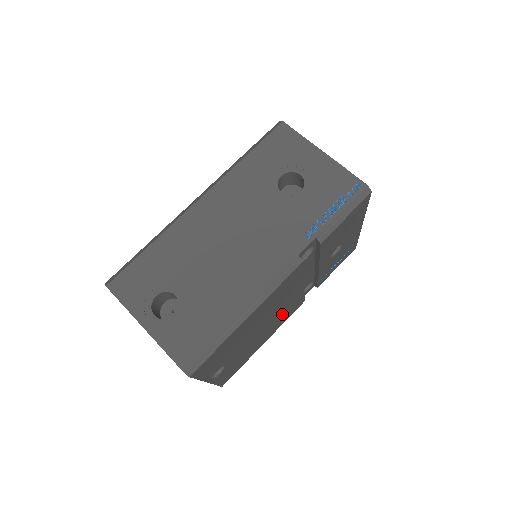
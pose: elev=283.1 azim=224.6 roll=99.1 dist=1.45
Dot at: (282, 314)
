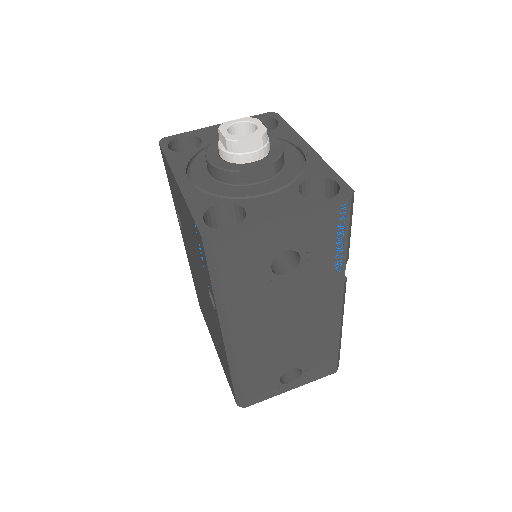
Dot at: occluded
